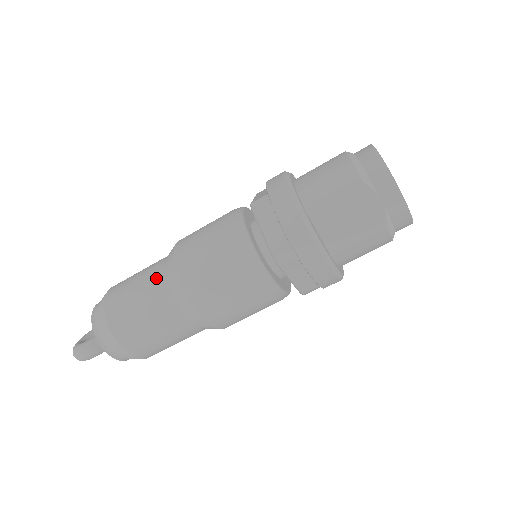
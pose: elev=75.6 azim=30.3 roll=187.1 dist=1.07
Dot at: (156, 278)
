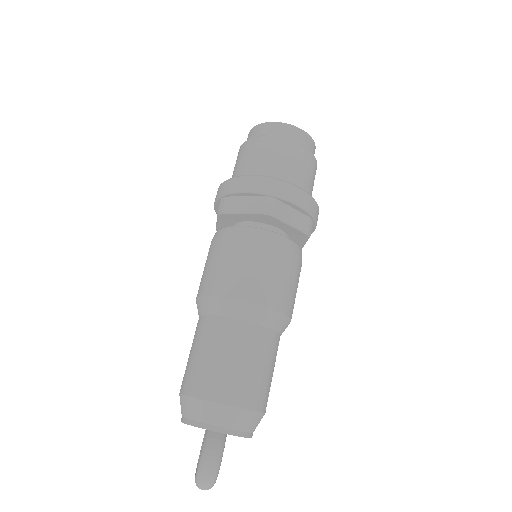
Dot at: (206, 326)
